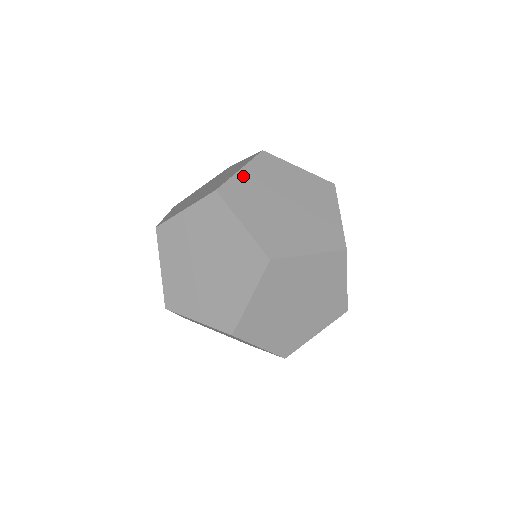
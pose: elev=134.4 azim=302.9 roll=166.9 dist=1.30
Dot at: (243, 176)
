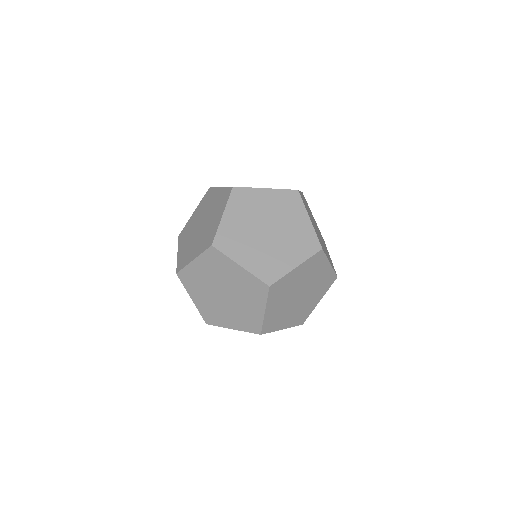
Dot at: occluded
